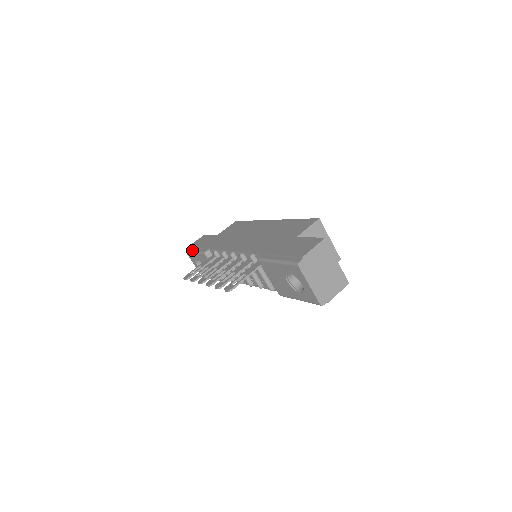
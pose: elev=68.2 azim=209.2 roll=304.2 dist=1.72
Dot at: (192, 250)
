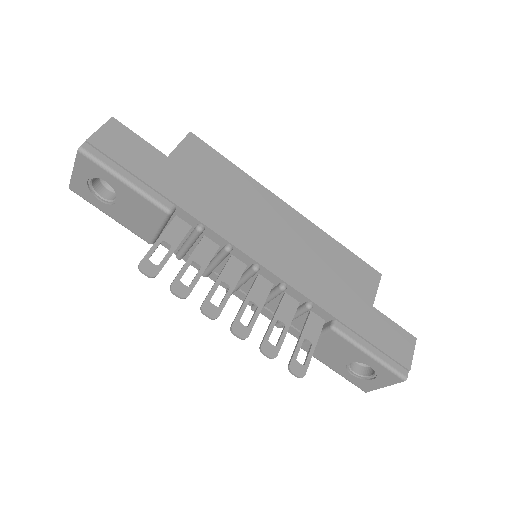
Dot at: (114, 170)
